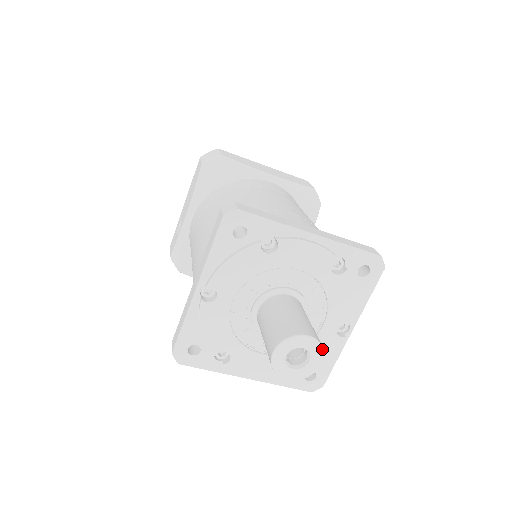
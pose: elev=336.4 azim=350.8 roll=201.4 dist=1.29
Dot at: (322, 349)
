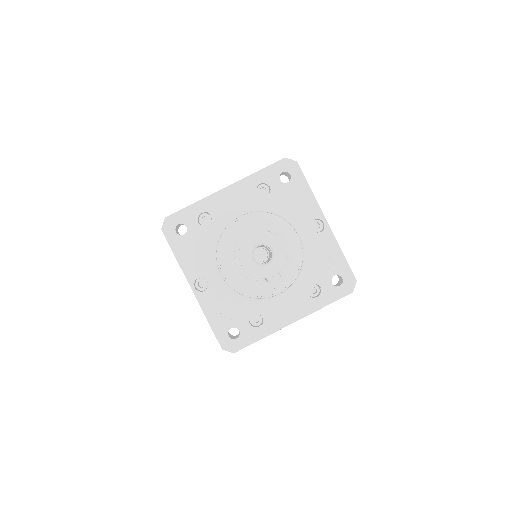
Dot at: (271, 234)
